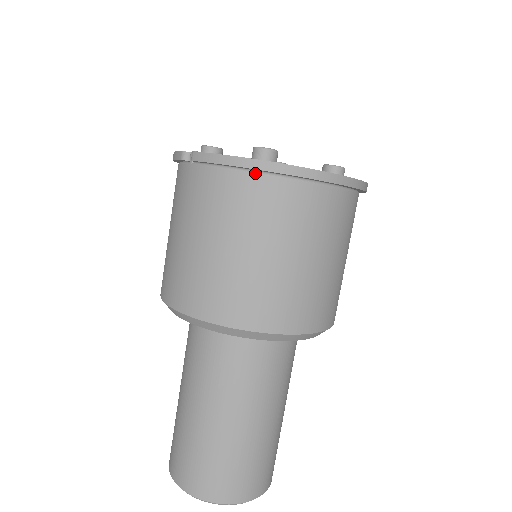
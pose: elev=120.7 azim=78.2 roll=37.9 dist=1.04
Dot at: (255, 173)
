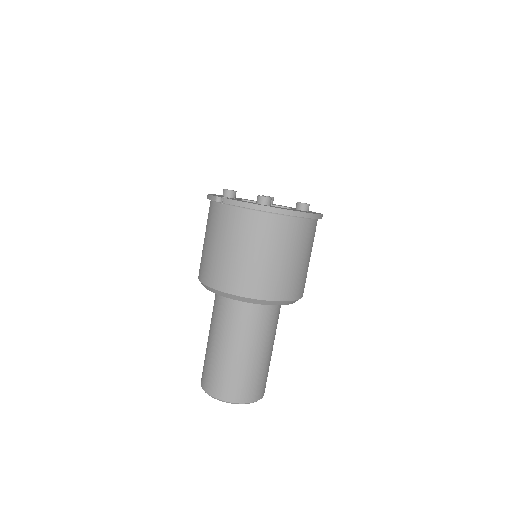
Dot at: (260, 212)
